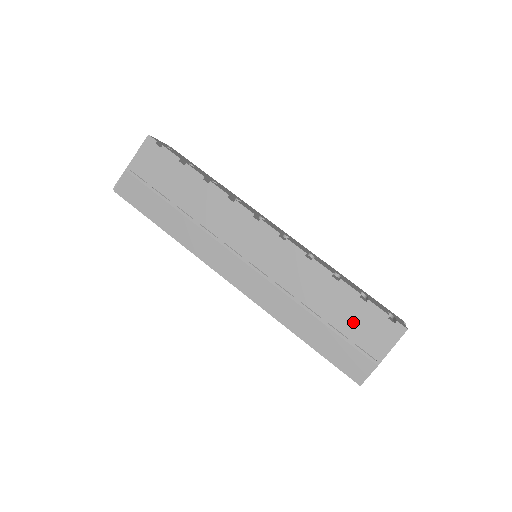
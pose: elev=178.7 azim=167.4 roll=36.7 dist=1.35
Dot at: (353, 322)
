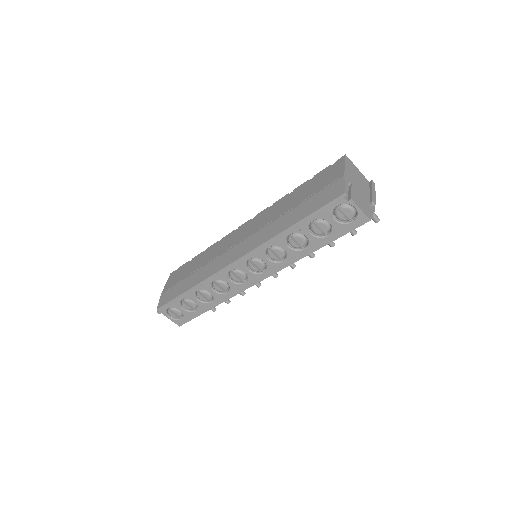
Dot at: (313, 187)
